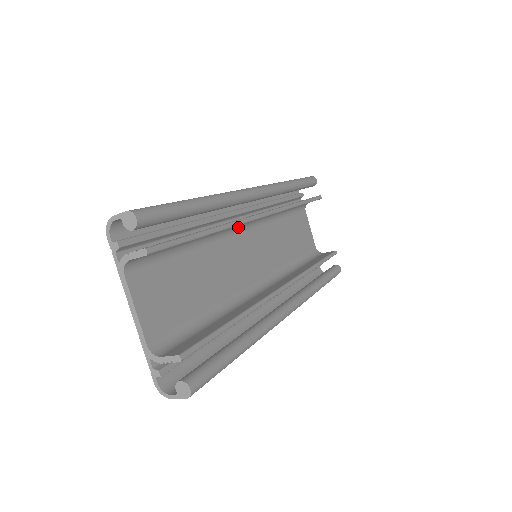
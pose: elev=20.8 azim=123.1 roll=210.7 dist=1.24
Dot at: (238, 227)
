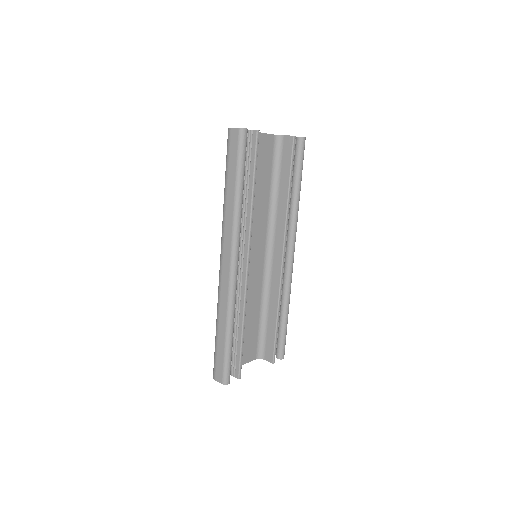
Dot at: occluded
